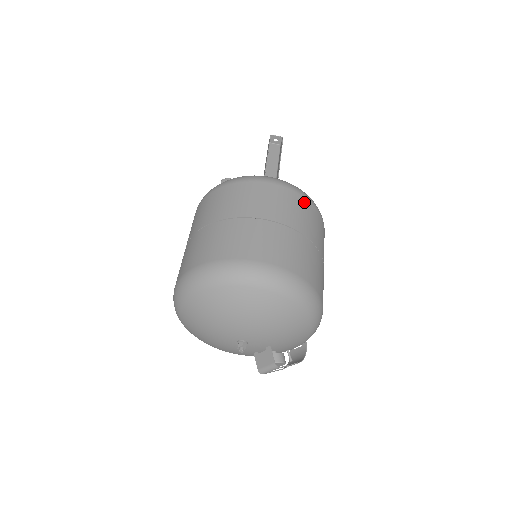
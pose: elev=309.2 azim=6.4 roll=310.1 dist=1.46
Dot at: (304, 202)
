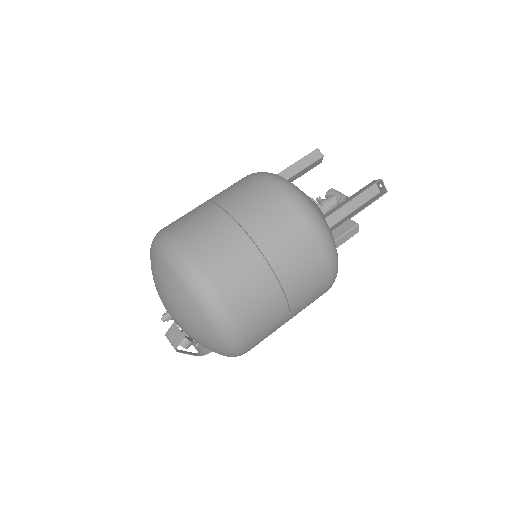
Dot at: (324, 275)
